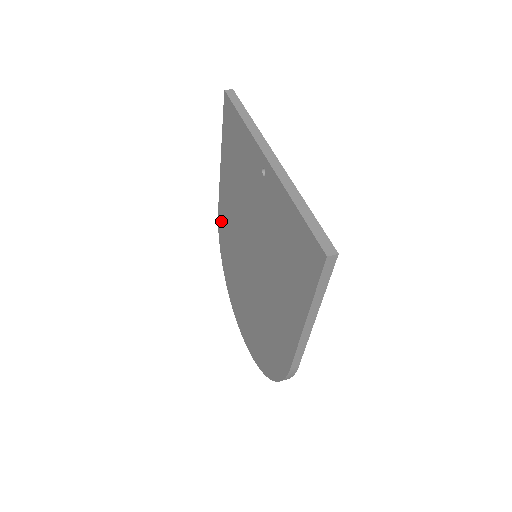
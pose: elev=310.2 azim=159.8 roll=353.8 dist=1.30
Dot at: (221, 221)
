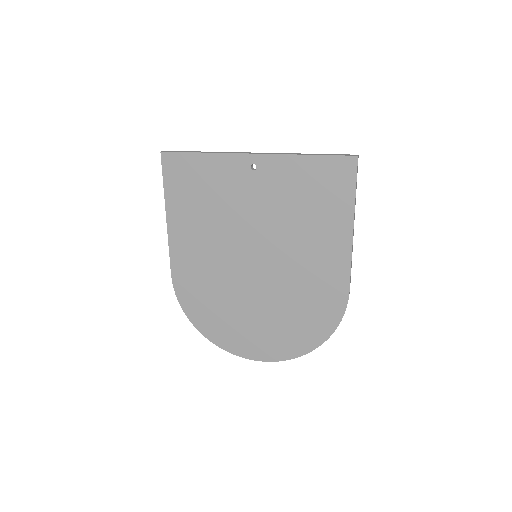
Dot at: (181, 281)
